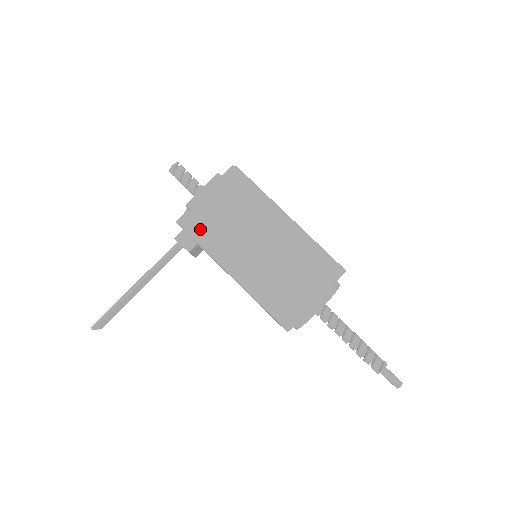
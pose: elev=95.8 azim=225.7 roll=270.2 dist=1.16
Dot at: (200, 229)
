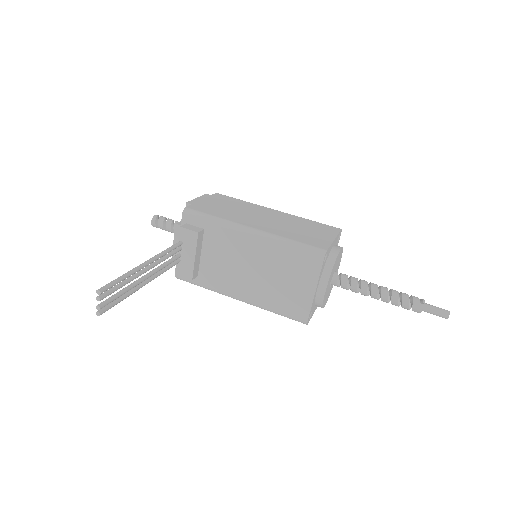
Dot at: (206, 211)
